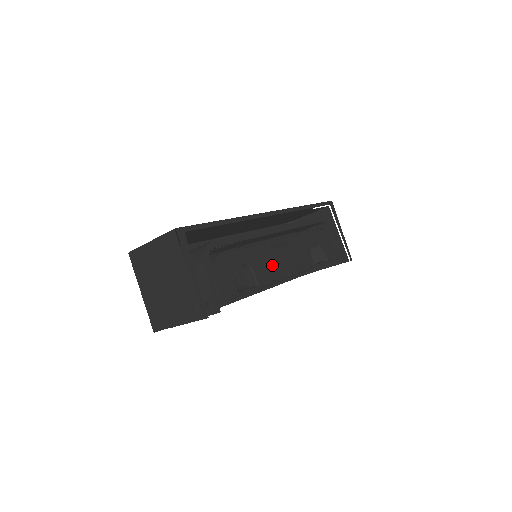
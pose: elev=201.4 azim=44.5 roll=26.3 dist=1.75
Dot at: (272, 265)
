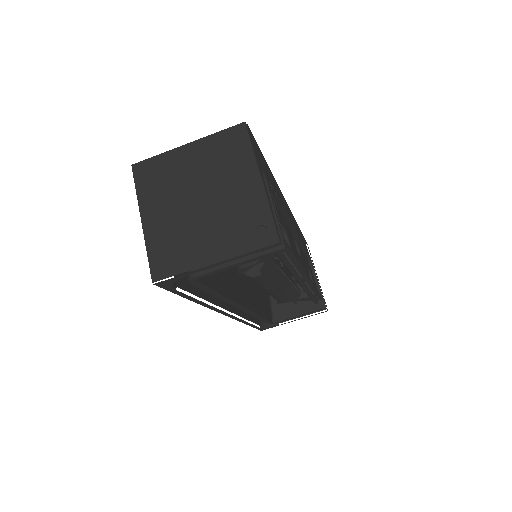
Dot at: (296, 253)
